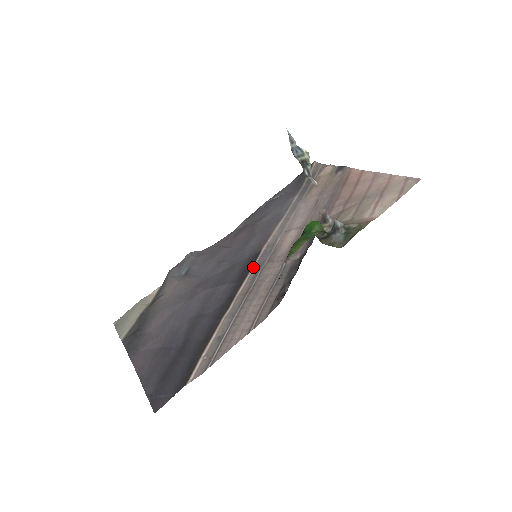
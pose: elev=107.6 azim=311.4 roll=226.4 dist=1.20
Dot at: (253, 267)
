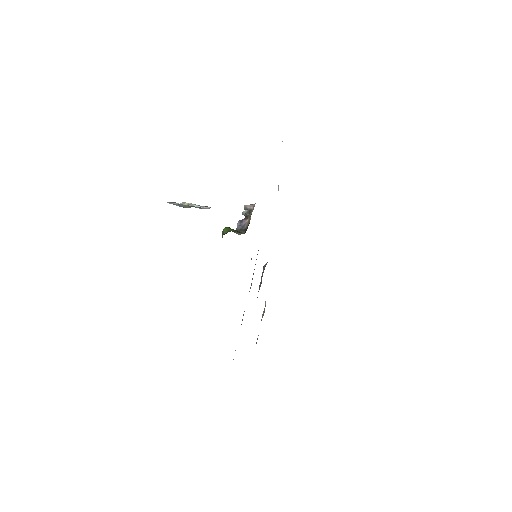
Dot at: occluded
